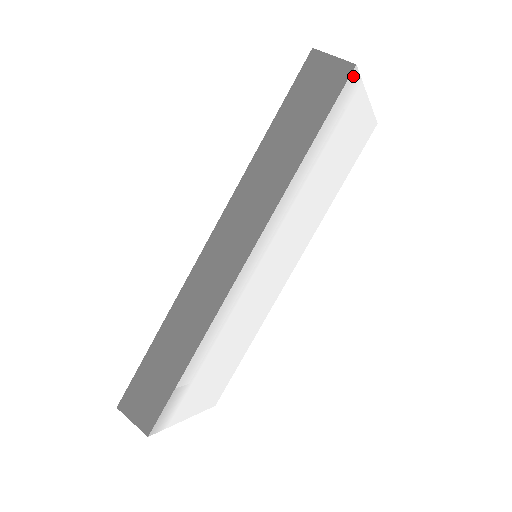
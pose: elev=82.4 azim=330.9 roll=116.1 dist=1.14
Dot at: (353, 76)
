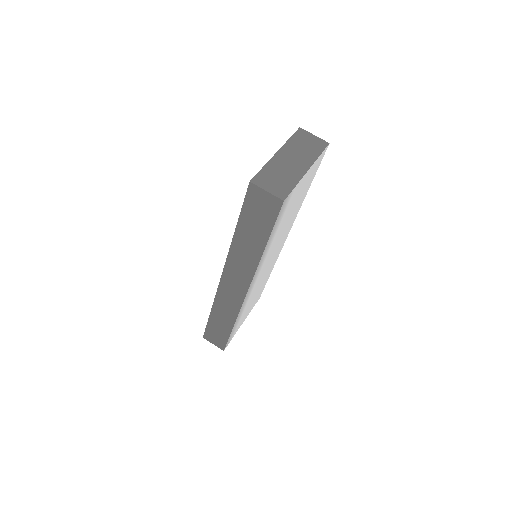
Dot at: (285, 202)
